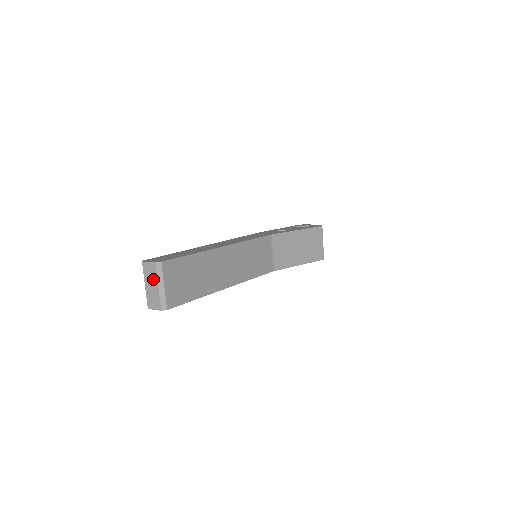
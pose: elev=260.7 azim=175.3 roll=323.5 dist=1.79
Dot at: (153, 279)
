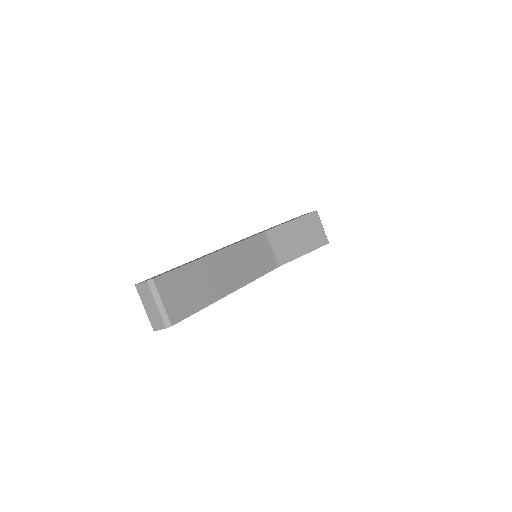
Dot at: (150, 299)
